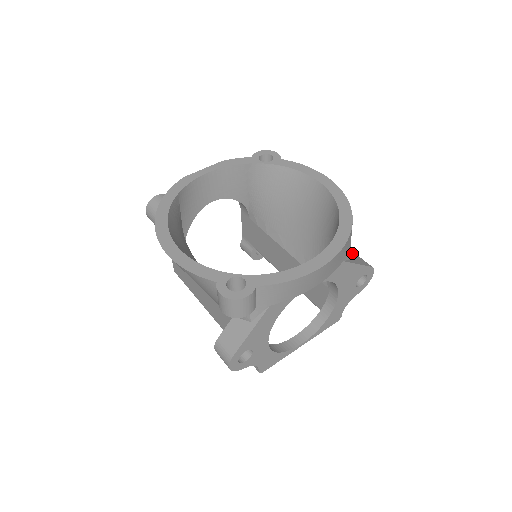
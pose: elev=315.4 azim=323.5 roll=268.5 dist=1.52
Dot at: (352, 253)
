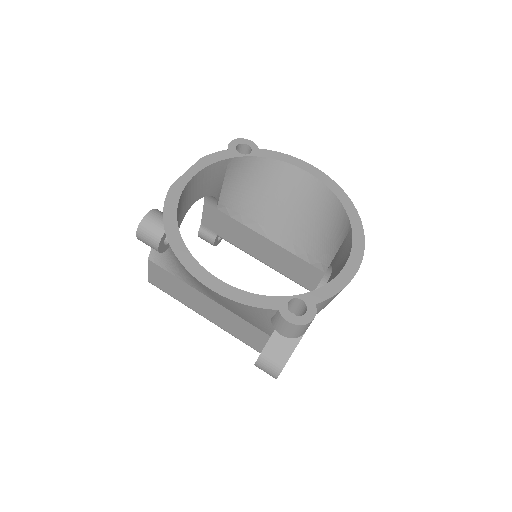
Dot at: occluded
